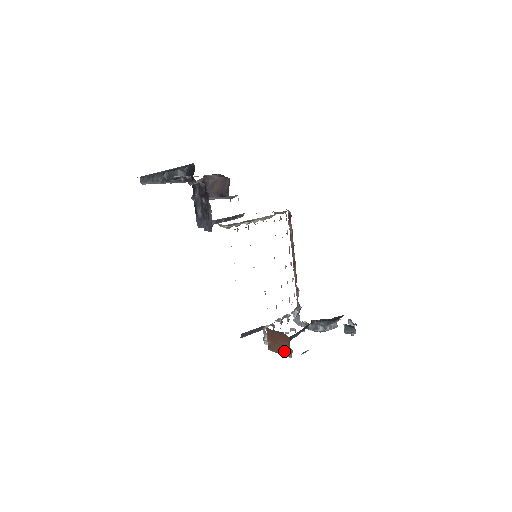
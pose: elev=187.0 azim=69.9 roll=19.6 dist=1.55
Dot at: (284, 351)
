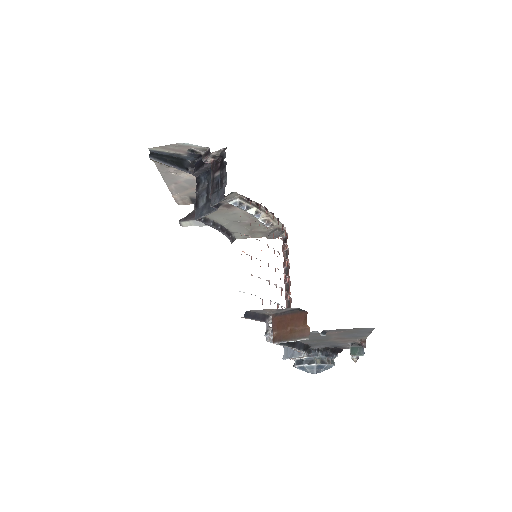
Dot at: (297, 334)
